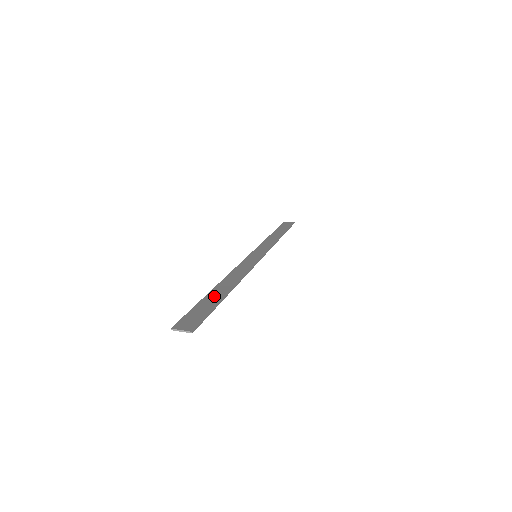
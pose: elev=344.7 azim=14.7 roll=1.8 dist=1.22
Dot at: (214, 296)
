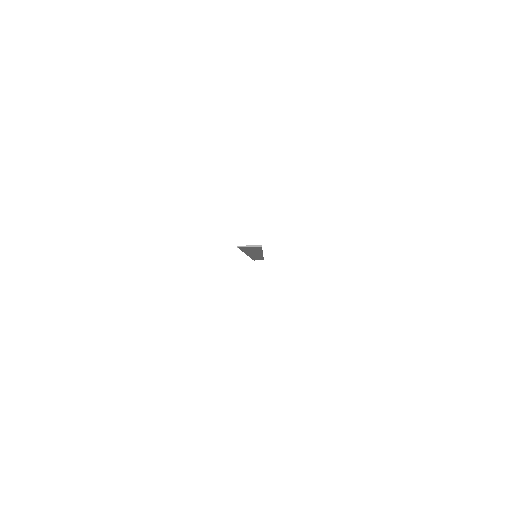
Dot at: occluded
